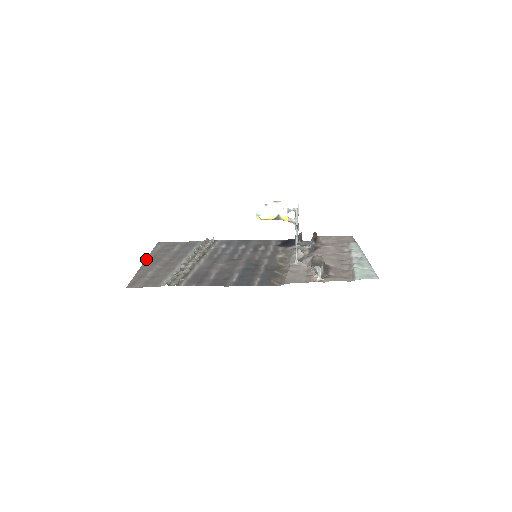
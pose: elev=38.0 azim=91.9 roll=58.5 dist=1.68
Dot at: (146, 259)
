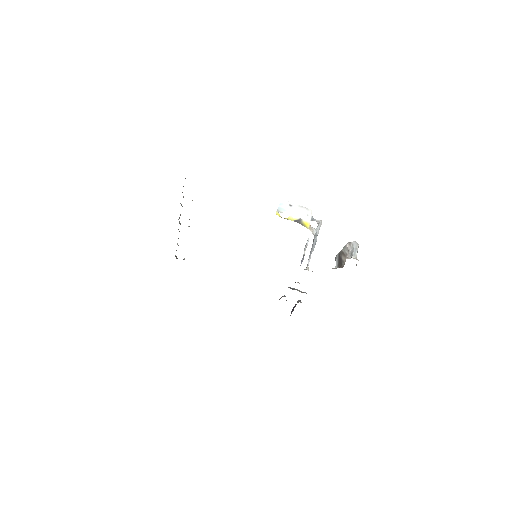
Dot at: occluded
